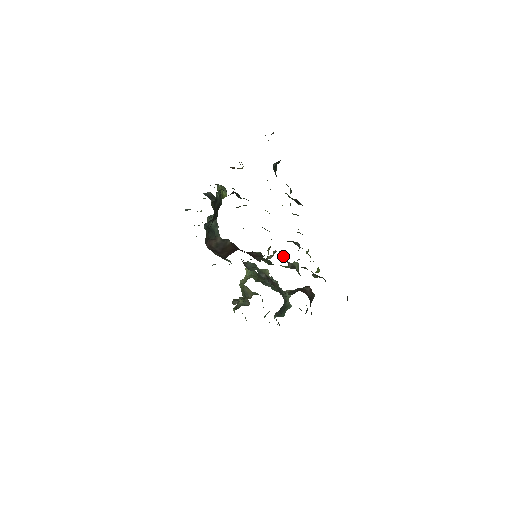
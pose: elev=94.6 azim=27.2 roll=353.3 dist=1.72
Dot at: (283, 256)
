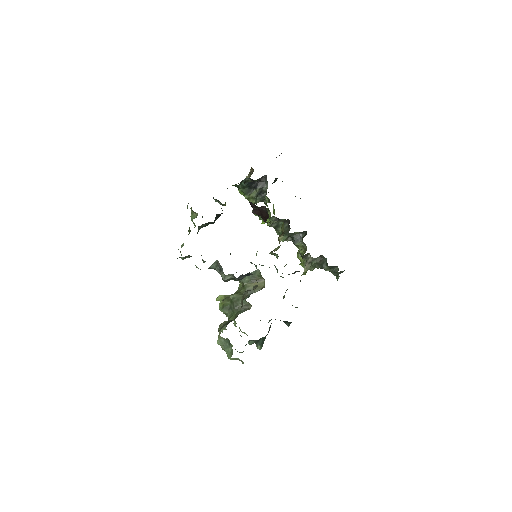
Dot at: occluded
